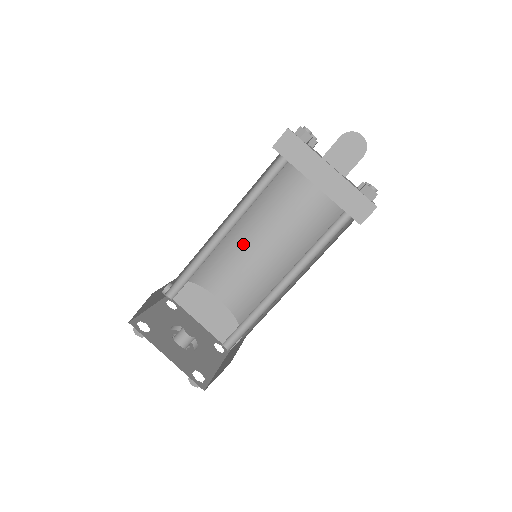
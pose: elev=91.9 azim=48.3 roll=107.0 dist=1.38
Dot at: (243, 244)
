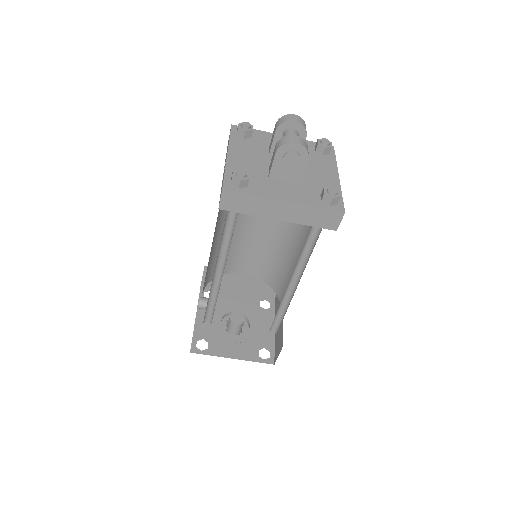
Dot at: (237, 233)
